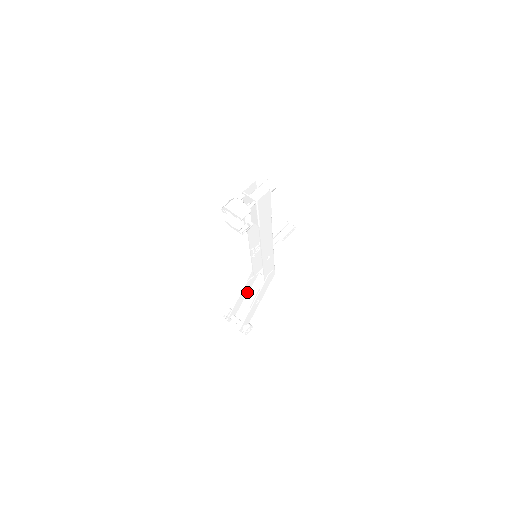
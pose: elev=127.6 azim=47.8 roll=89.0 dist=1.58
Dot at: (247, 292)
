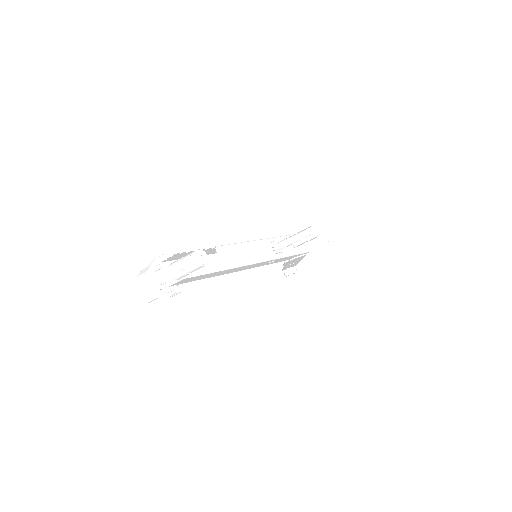
Dot at: occluded
